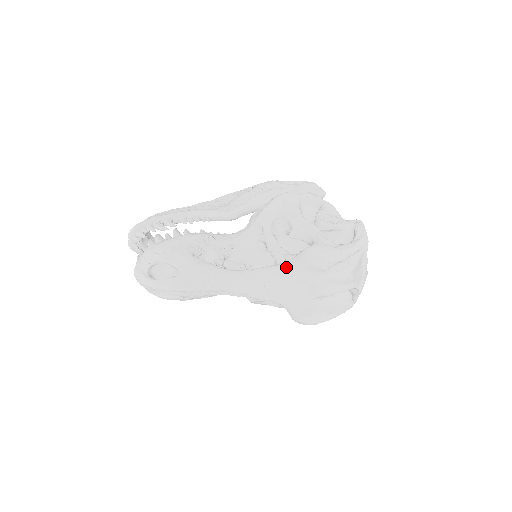
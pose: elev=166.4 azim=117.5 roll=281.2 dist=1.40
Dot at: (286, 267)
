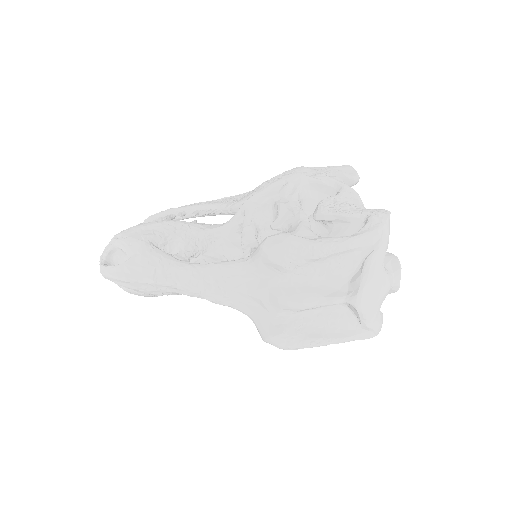
Dot at: (244, 263)
